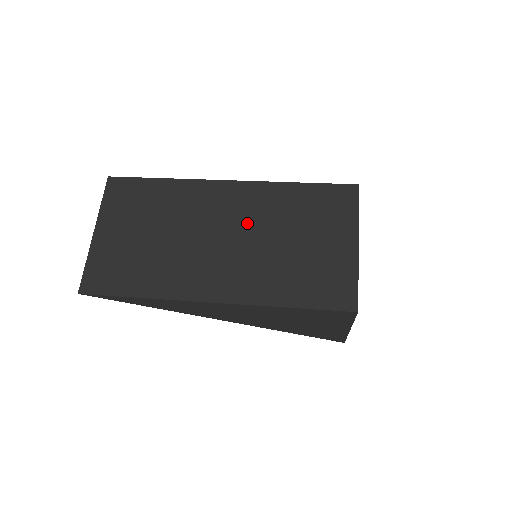
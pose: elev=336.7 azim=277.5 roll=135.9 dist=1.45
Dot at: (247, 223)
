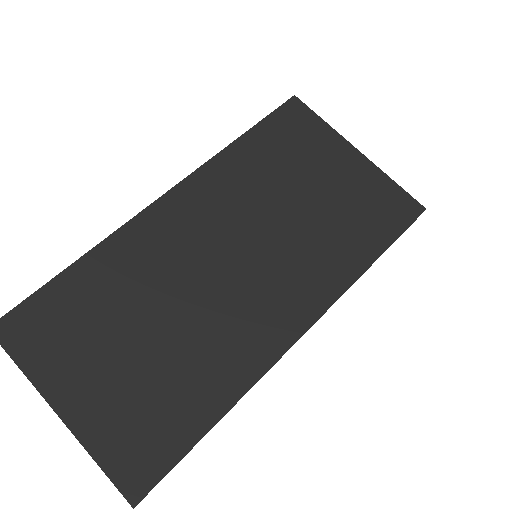
Dot at: (237, 222)
